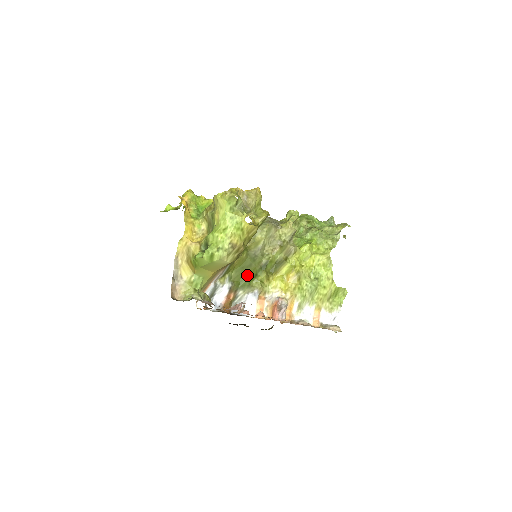
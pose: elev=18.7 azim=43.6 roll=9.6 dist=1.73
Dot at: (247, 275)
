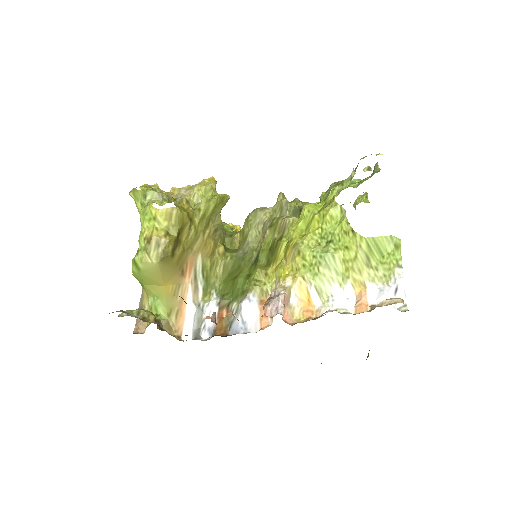
Dot at: (236, 280)
